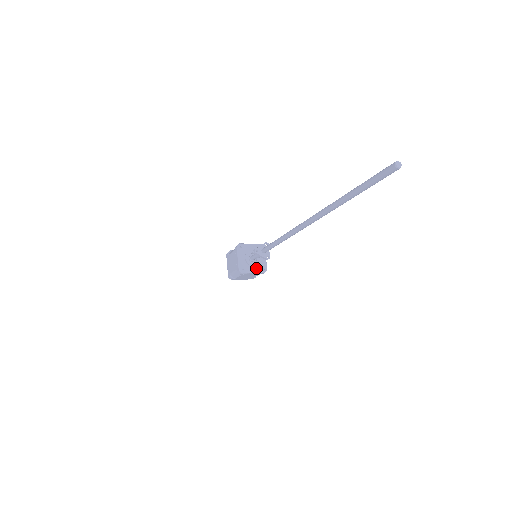
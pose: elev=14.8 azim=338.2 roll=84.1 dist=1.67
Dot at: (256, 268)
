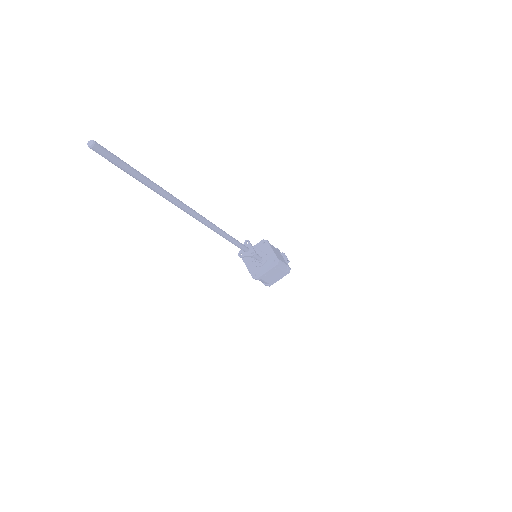
Dot at: (267, 265)
